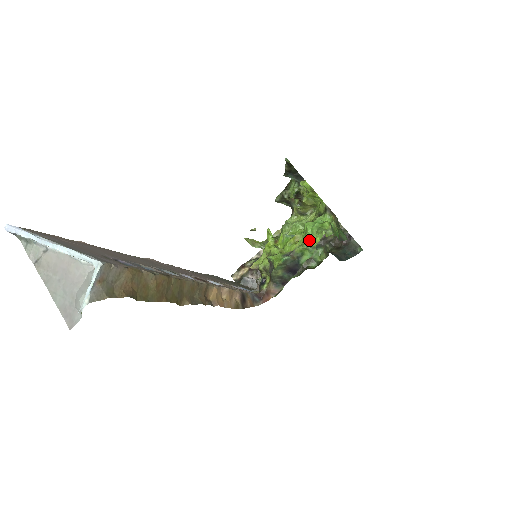
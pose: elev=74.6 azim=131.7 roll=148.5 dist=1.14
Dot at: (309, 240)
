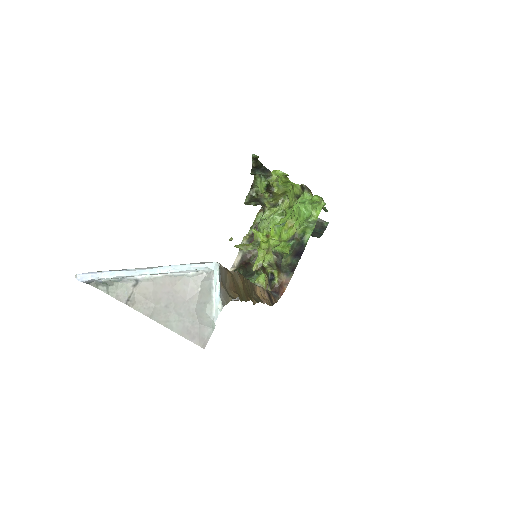
Dot at: (307, 217)
